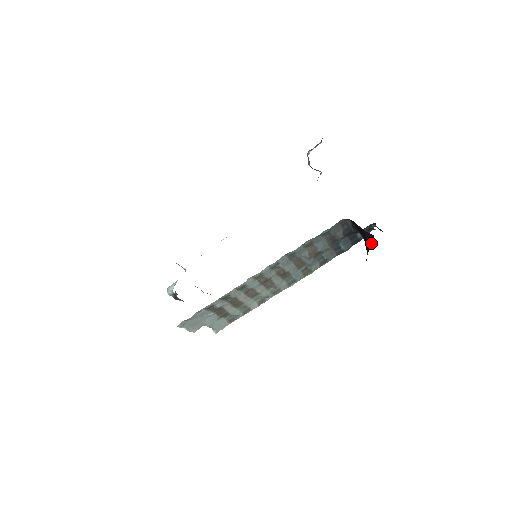
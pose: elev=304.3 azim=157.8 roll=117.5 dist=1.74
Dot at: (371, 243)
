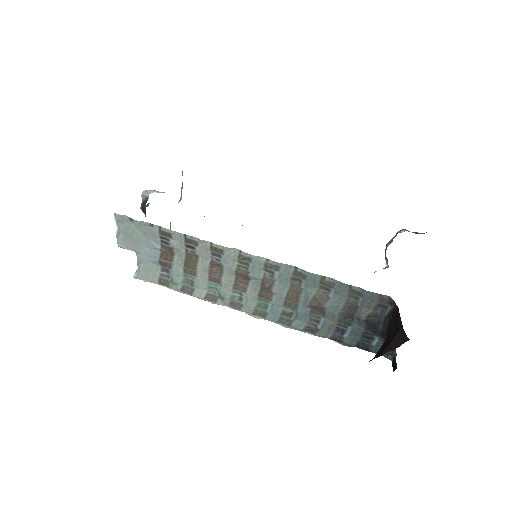
Dot at: (393, 348)
